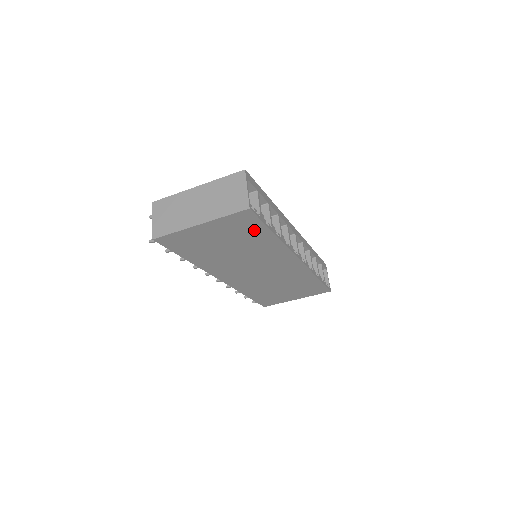
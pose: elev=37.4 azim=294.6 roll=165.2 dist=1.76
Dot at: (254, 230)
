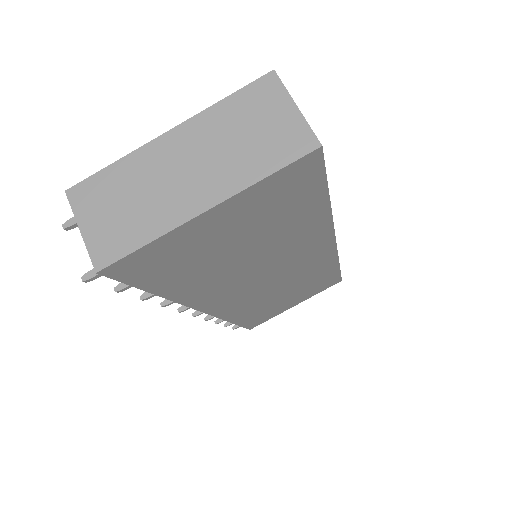
Dot at: (302, 201)
